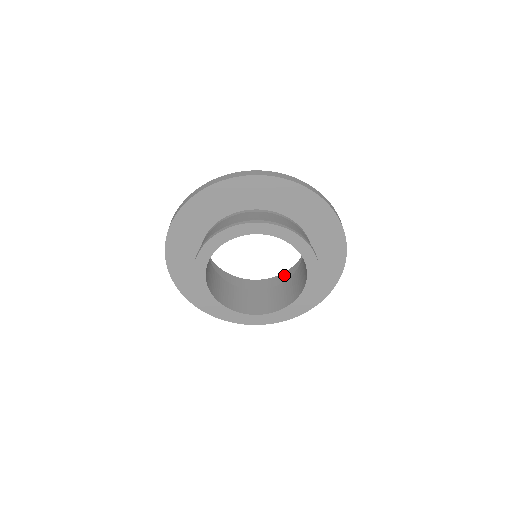
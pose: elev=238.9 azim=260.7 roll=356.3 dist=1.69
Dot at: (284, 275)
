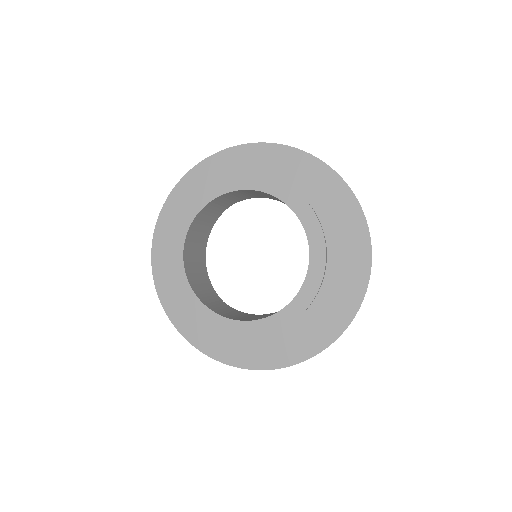
Dot at: occluded
